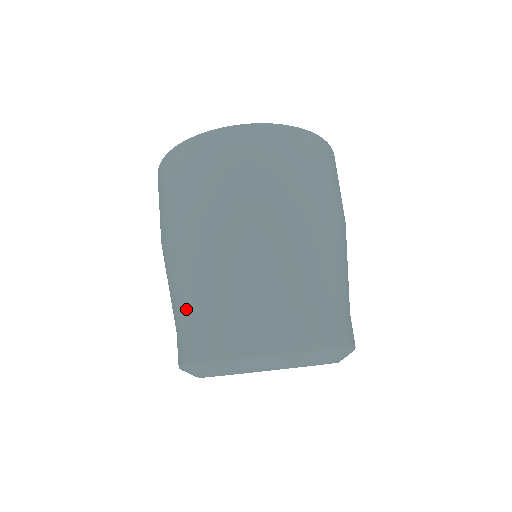
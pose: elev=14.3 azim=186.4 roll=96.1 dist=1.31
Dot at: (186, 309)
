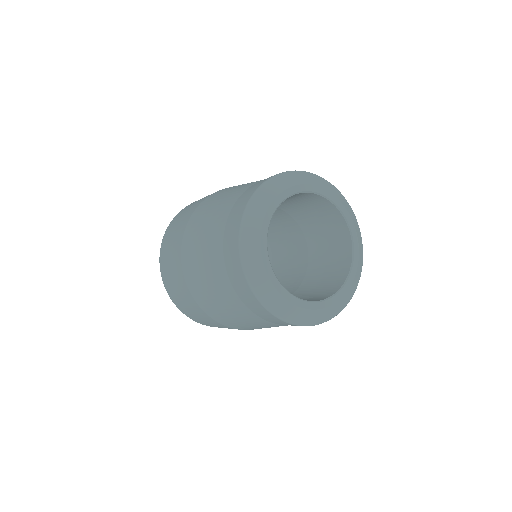
Dot at: (217, 267)
